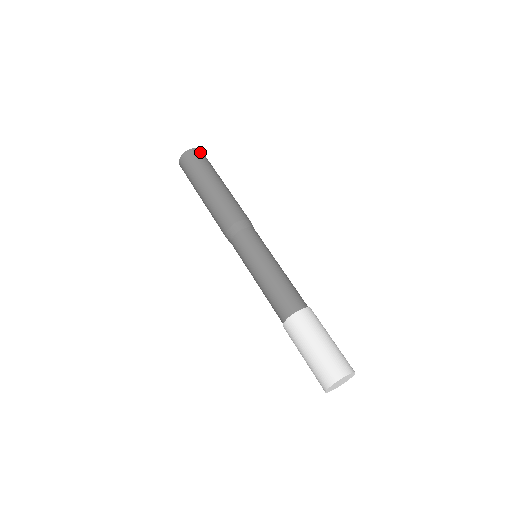
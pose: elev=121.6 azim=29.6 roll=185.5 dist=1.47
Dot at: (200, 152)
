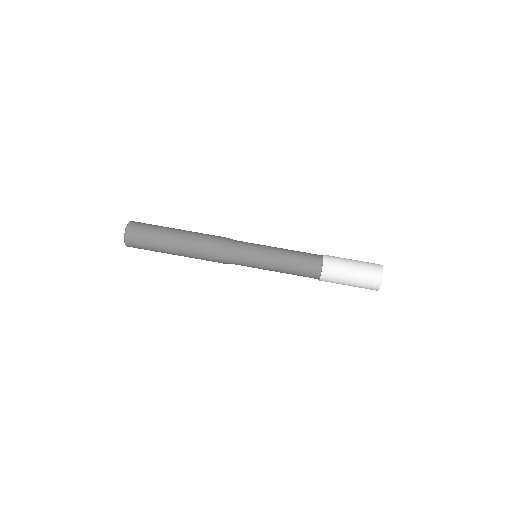
Dot at: (131, 235)
